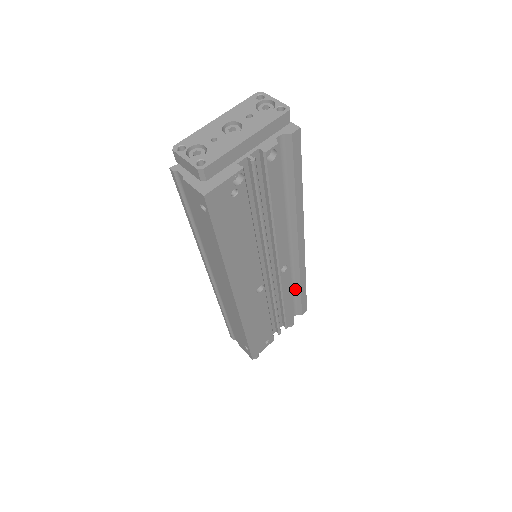
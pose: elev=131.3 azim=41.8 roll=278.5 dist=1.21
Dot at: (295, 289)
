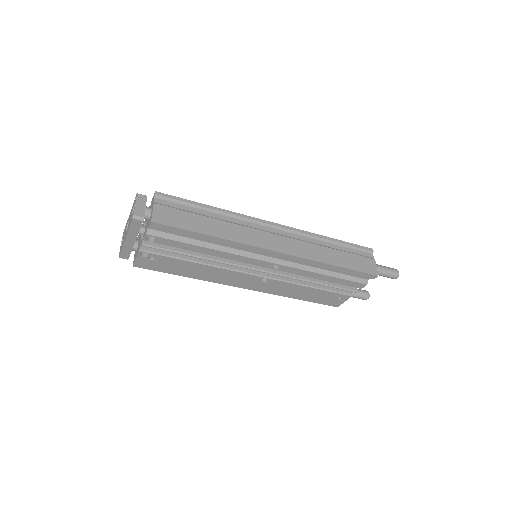
Dot at: occluded
